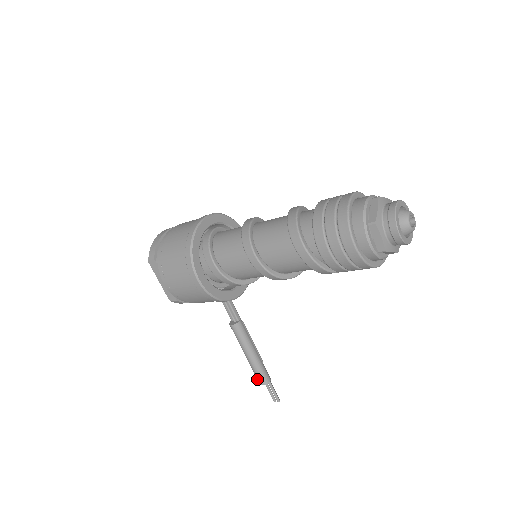
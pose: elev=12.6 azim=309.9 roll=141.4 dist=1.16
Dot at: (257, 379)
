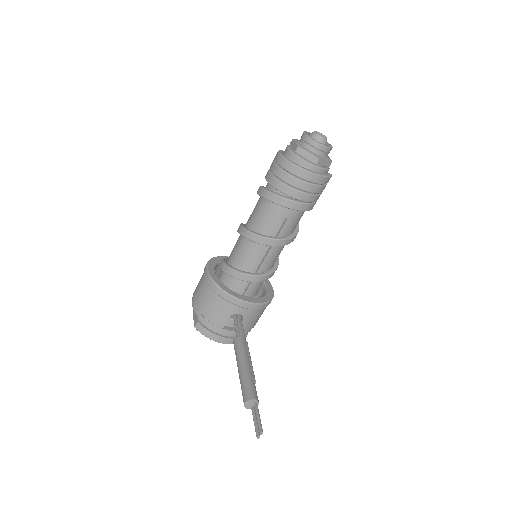
Dot at: (243, 399)
